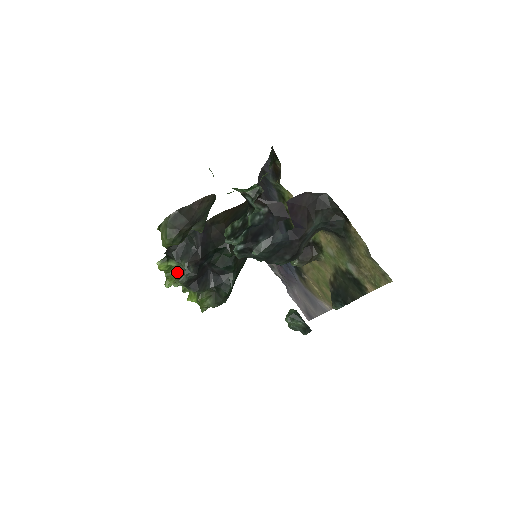
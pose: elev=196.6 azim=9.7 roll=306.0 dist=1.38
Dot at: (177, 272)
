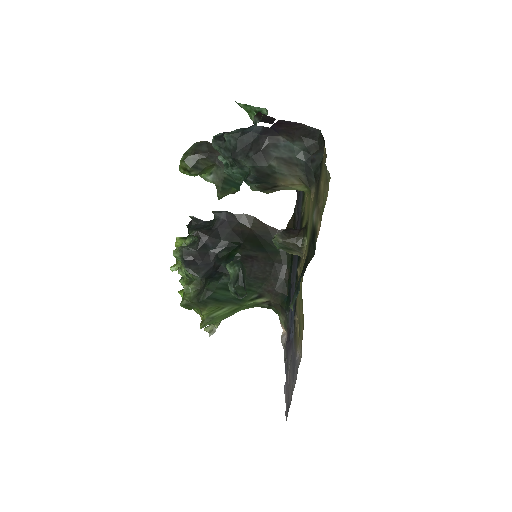
Dot at: occluded
